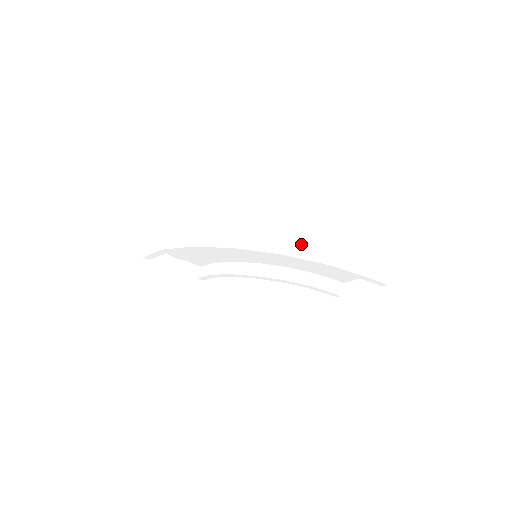
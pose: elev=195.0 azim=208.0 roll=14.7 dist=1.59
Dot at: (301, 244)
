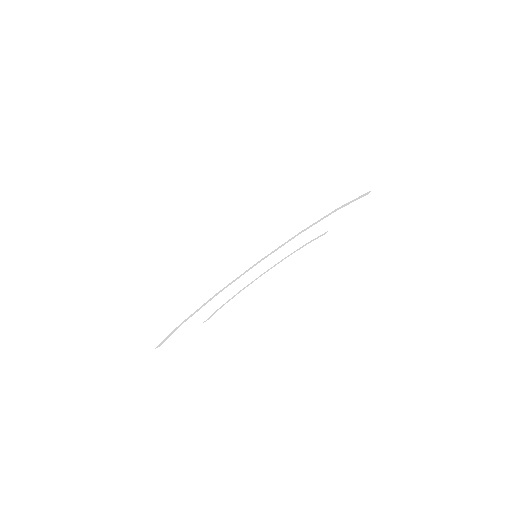
Dot at: (304, 211)
